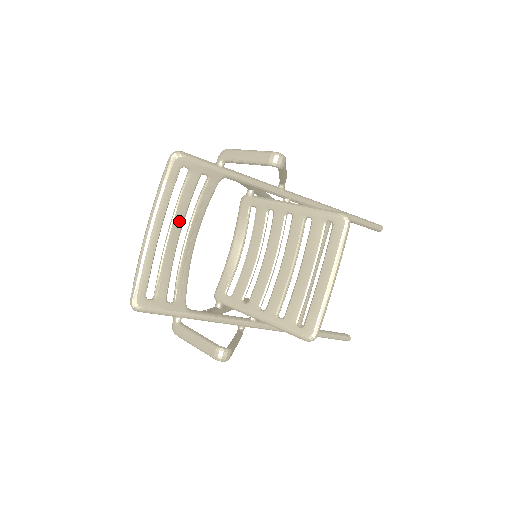
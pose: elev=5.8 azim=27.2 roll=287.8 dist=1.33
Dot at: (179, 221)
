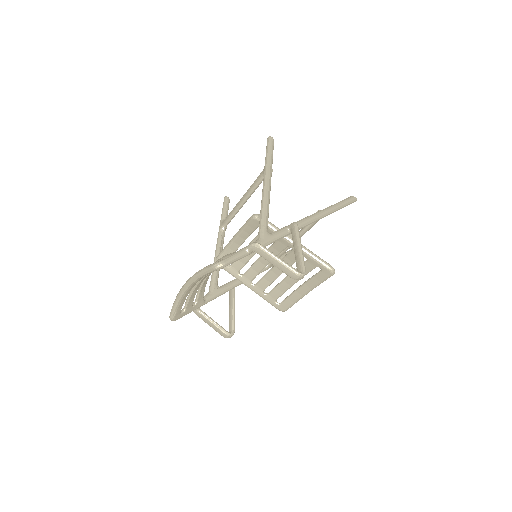
Dot at: occluded
